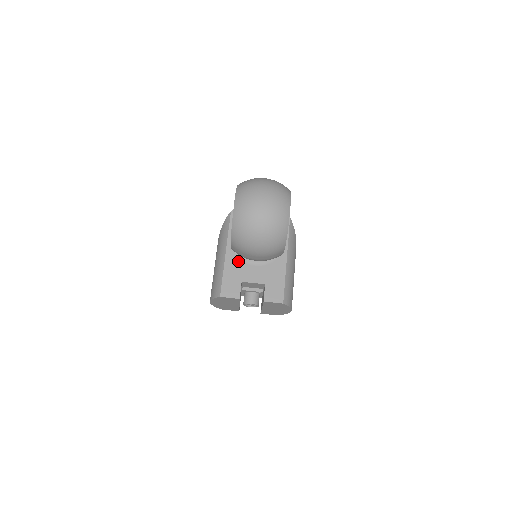
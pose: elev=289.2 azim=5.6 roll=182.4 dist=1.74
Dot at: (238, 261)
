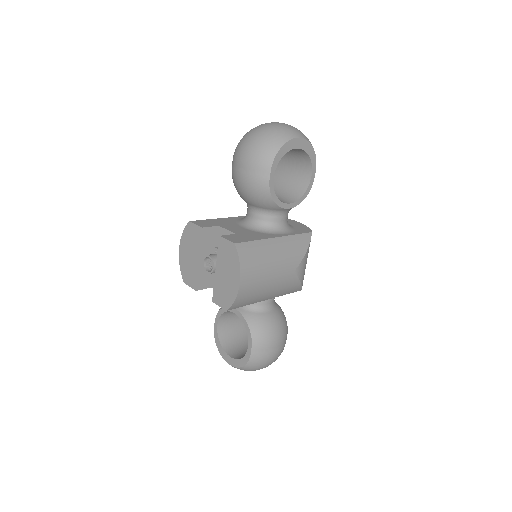
Dot at: (233, 222)
